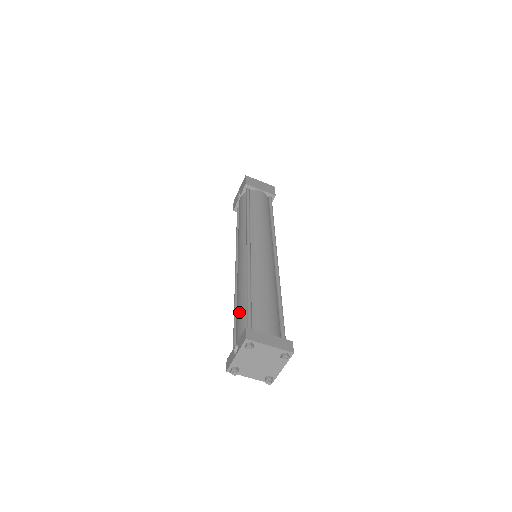
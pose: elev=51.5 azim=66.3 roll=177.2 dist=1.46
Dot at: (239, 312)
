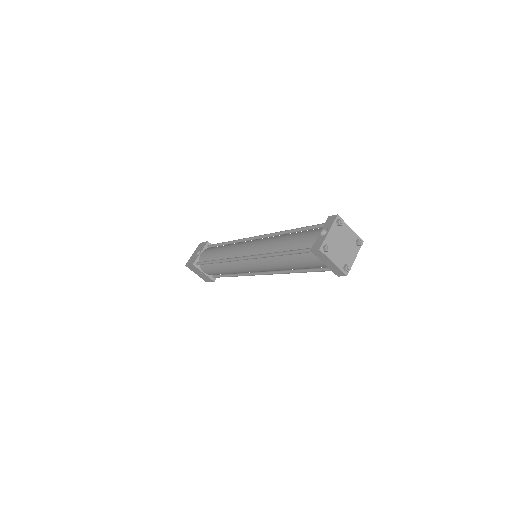
Dot at: (298, 235)
